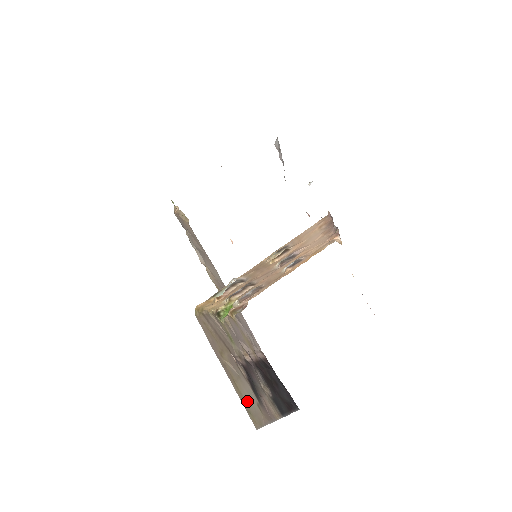
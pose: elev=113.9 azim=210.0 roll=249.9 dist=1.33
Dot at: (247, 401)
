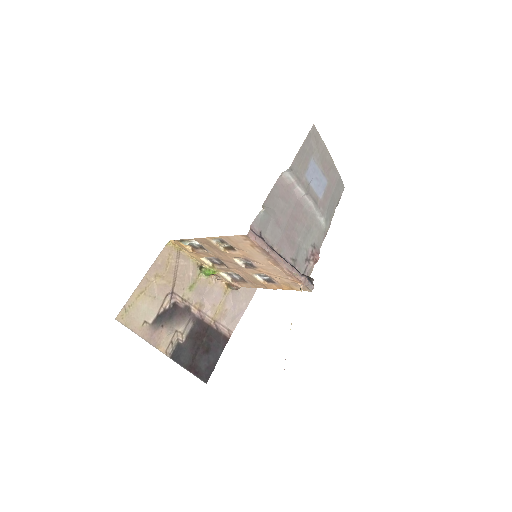
Dot at: (136, 308)
